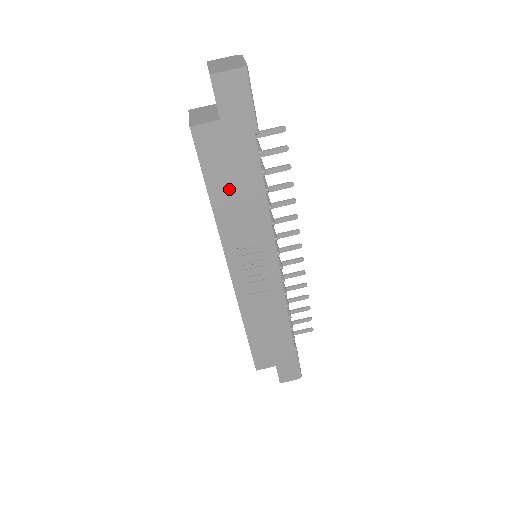
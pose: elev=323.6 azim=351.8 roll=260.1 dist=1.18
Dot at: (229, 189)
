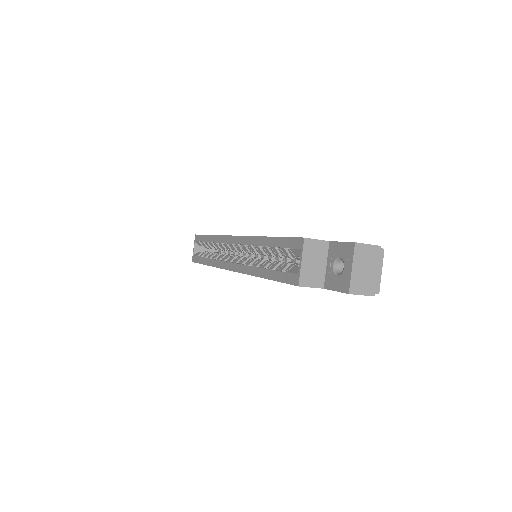
Dot at: occluded
